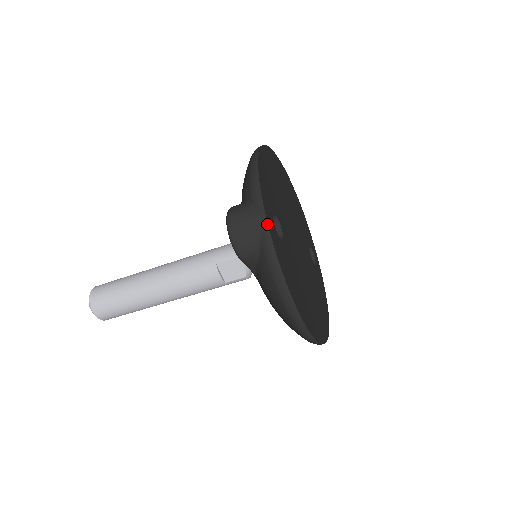
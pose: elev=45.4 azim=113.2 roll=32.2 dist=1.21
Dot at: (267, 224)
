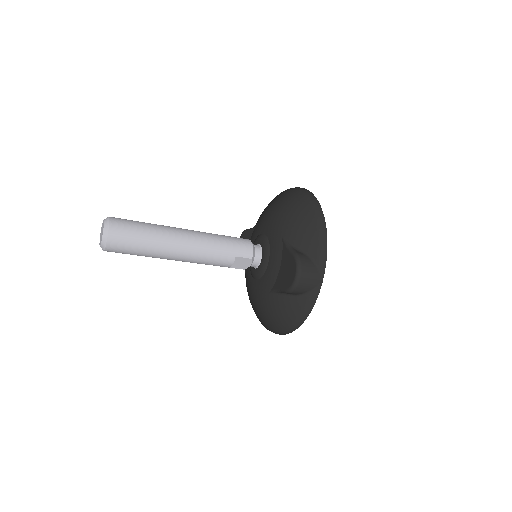
Dot at: occluded
